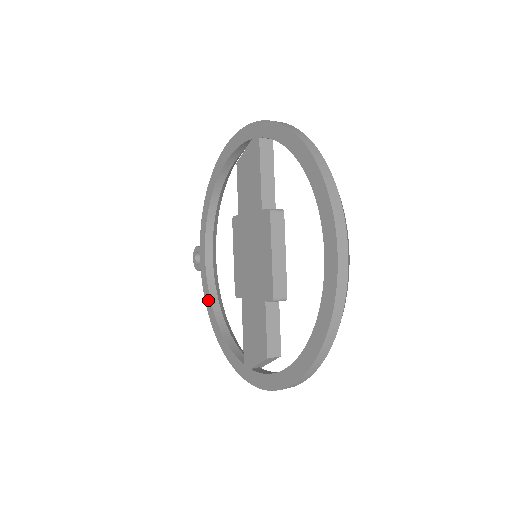
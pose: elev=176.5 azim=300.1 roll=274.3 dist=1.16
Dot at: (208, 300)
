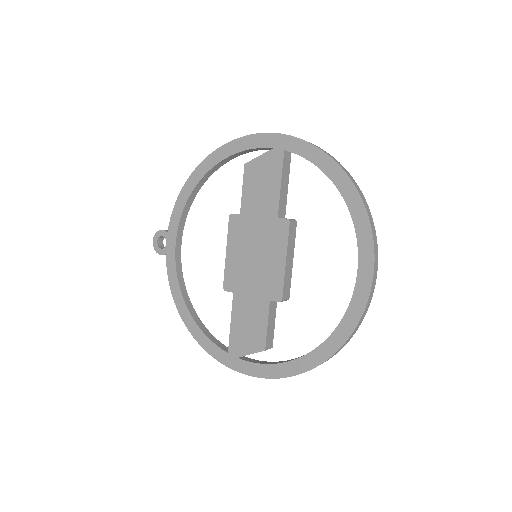
Dot at: (176, 287)
